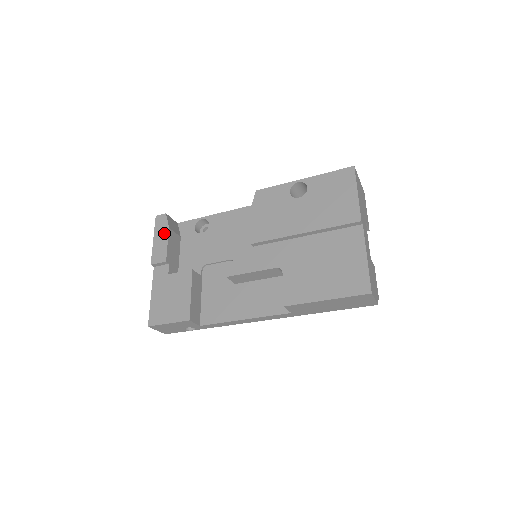
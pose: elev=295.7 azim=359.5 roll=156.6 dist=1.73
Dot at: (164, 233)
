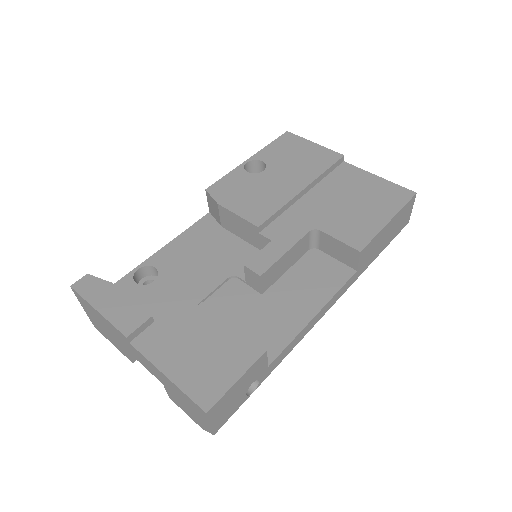
Dot at: (110, 292)
